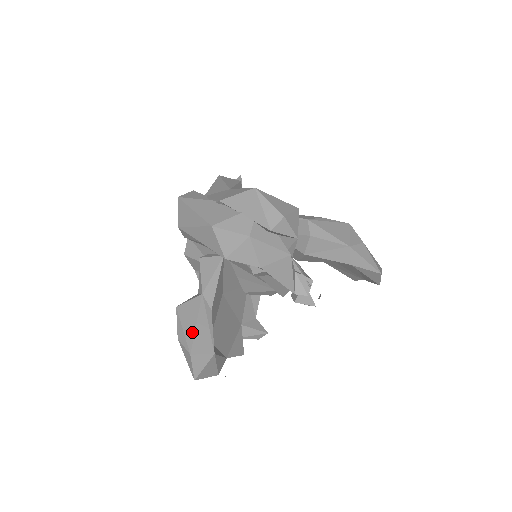
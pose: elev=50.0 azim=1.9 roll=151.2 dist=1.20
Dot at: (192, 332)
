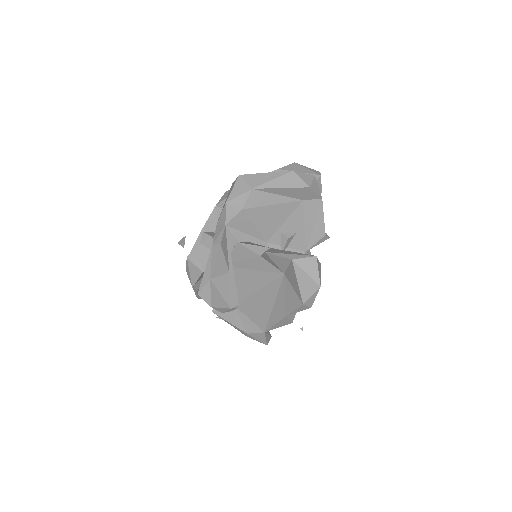
Dot at: (298, 253)
